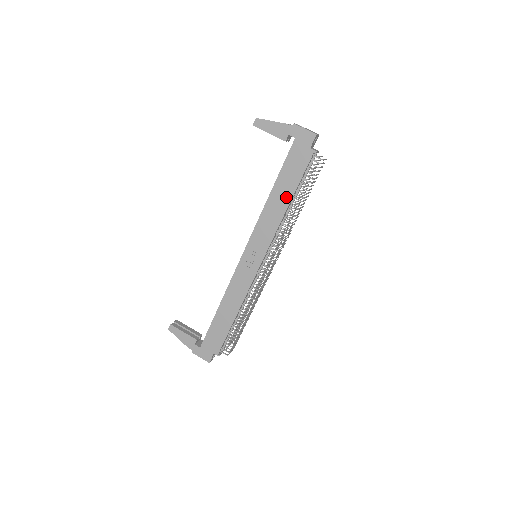
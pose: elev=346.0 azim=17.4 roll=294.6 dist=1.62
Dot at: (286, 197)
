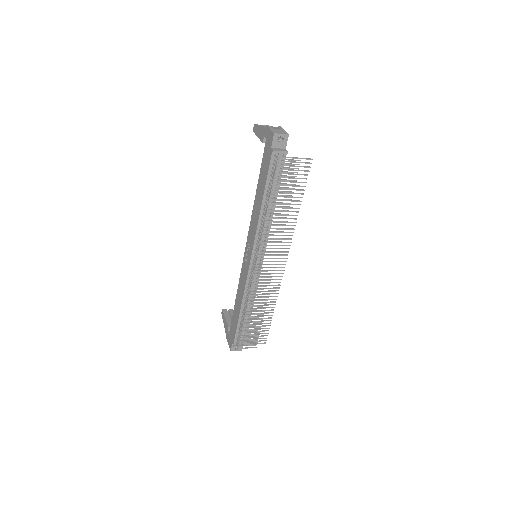
Dot at: (261, 197)
